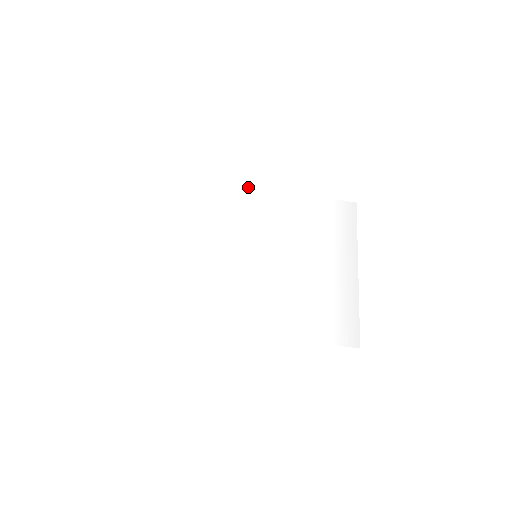
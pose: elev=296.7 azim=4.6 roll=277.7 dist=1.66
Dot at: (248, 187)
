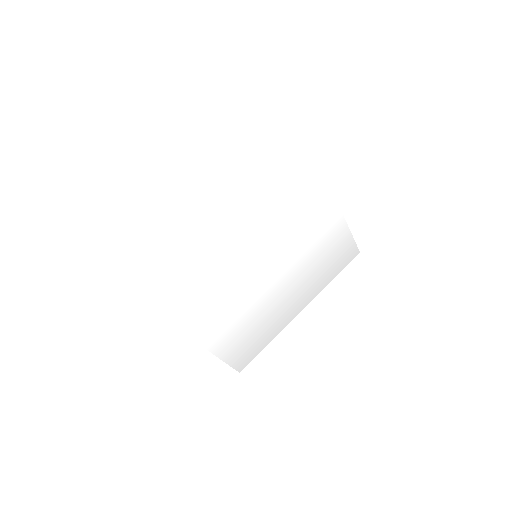
Dot at: occluded
